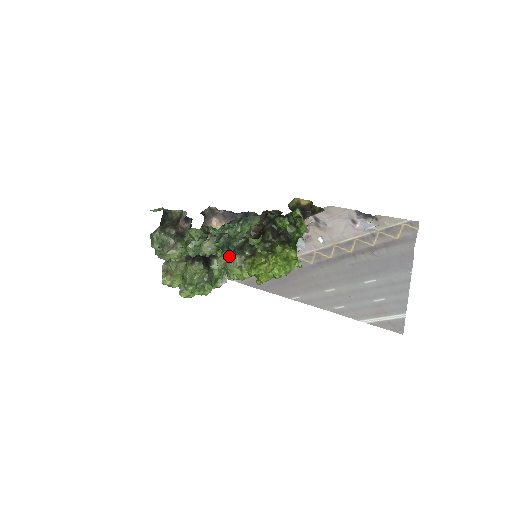
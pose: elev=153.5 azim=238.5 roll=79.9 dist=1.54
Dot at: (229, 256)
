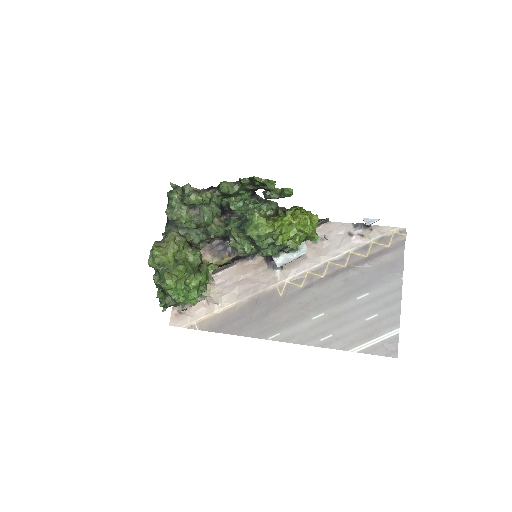
Dot at: (242, 230)
